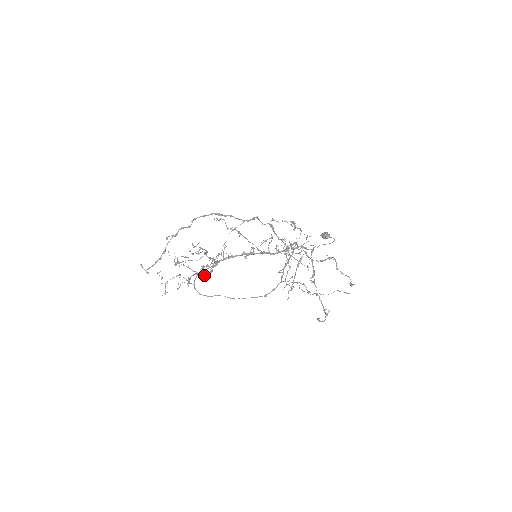
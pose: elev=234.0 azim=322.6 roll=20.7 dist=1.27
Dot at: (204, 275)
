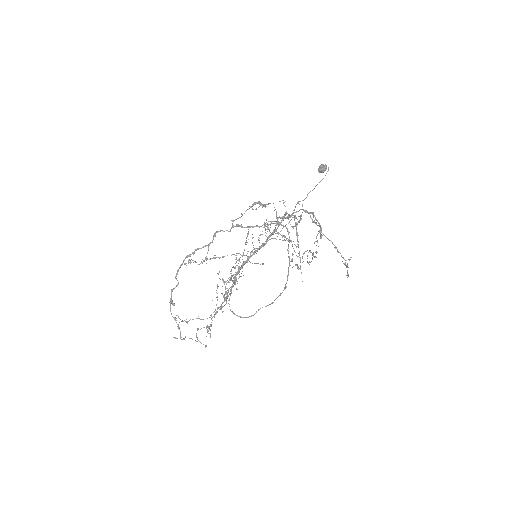
Dot at: occluded
